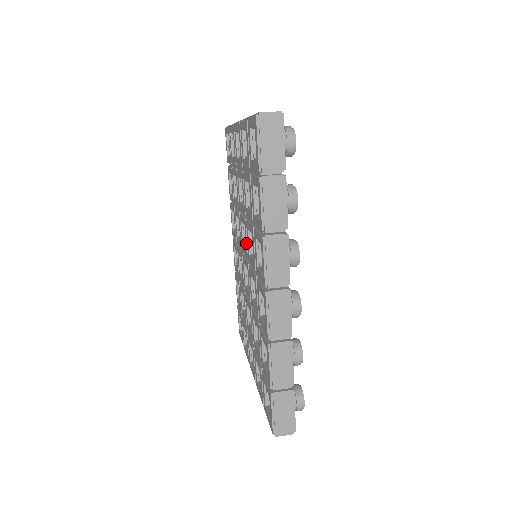
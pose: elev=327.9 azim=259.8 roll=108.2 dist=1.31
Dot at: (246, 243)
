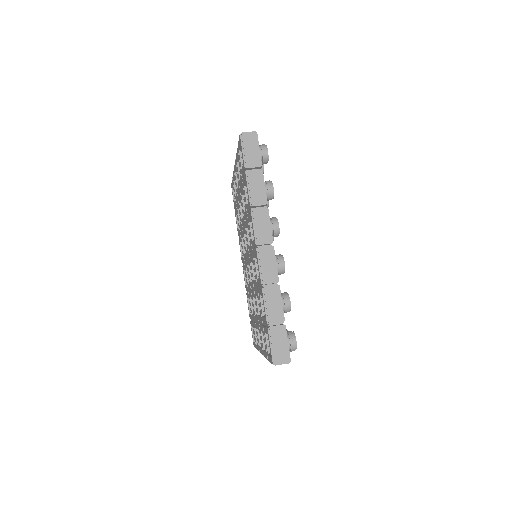
Dot at: (247, 242)
